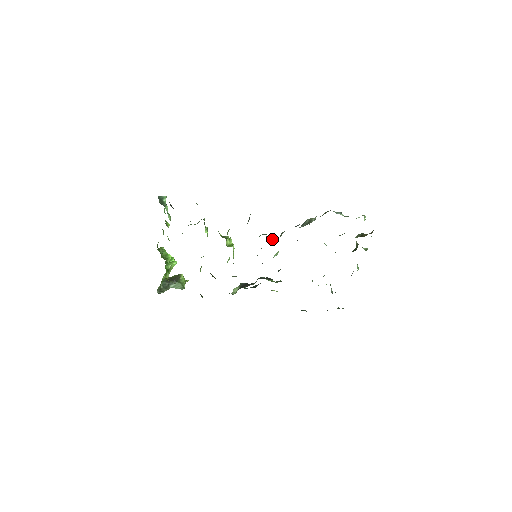
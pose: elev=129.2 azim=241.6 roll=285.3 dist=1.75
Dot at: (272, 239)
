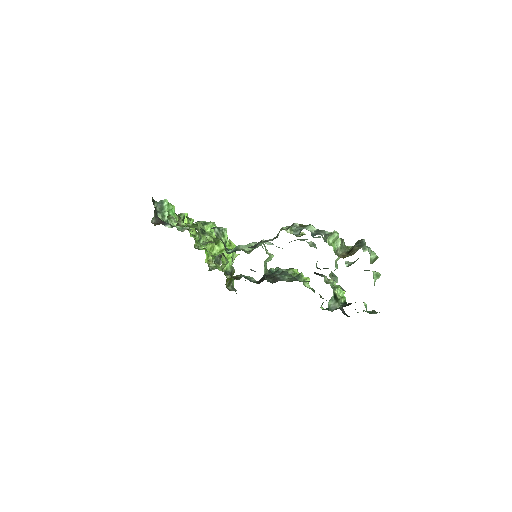
Dot at: occluded
